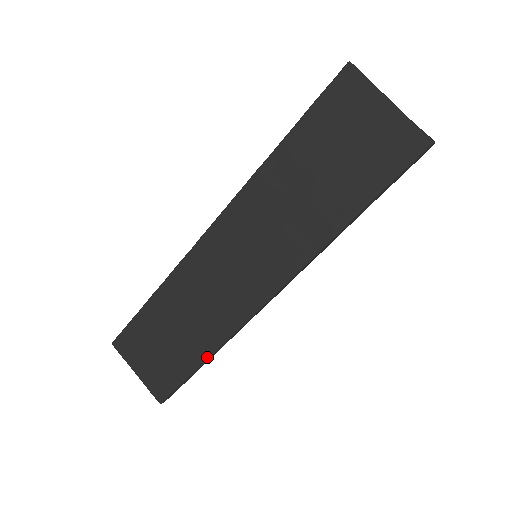
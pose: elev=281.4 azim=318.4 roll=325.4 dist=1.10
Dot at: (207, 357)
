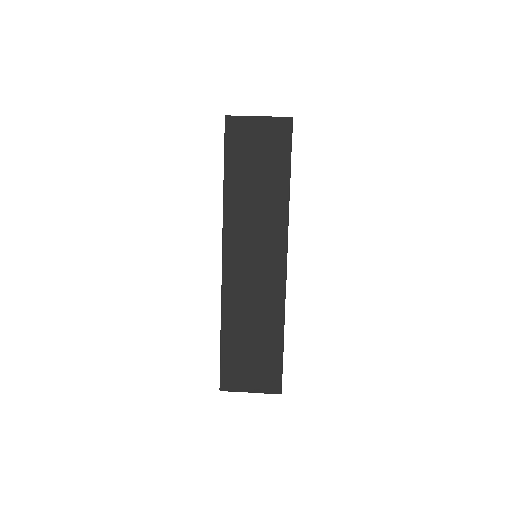
Dot at: (283, 330)
